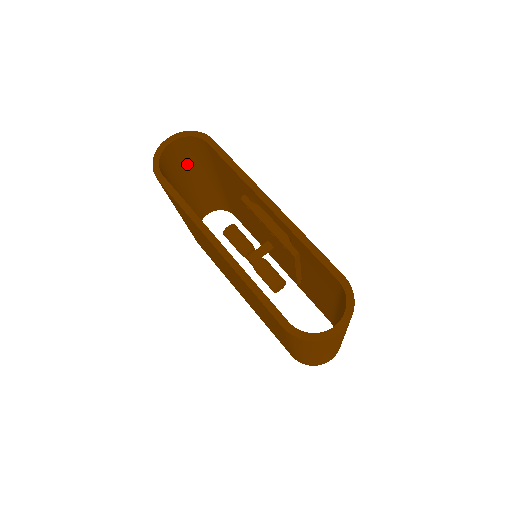
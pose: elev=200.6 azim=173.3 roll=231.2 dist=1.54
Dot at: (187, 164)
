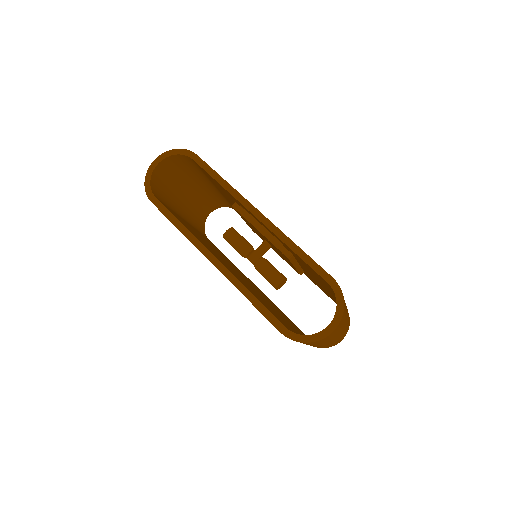
Dot at: (179, 177)
